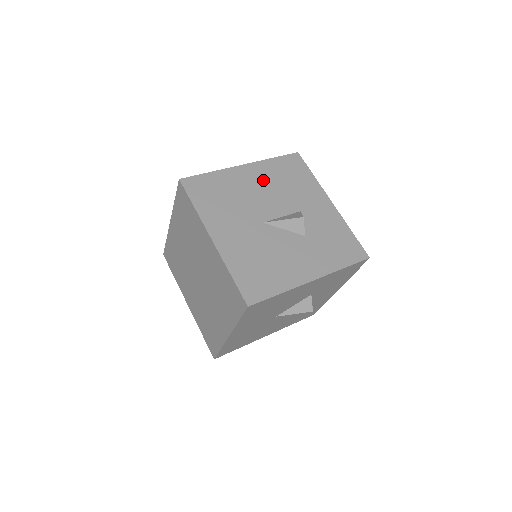
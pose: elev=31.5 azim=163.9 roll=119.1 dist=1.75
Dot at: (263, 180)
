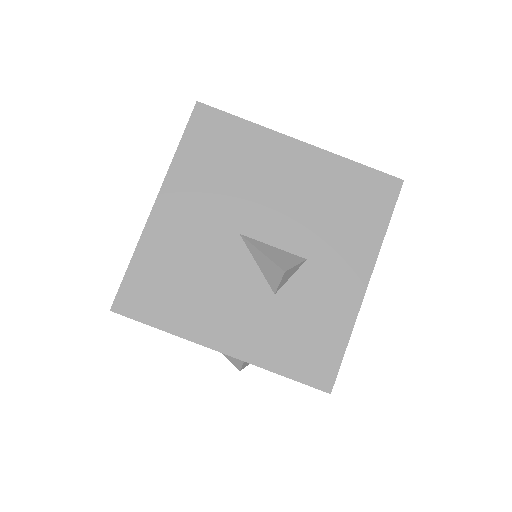
Dot at: (304, 181)
